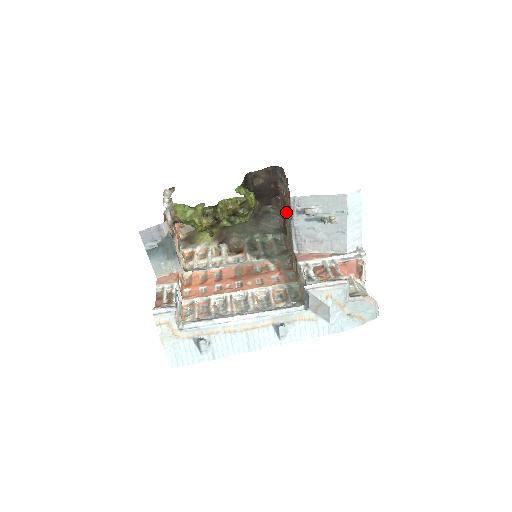
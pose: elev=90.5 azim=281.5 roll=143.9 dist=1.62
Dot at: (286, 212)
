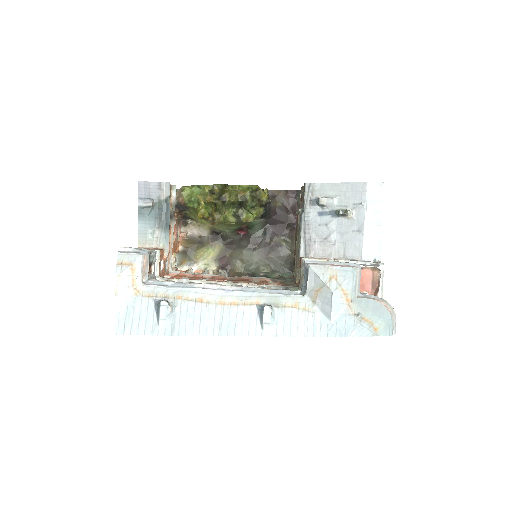
Dot at: occluded
